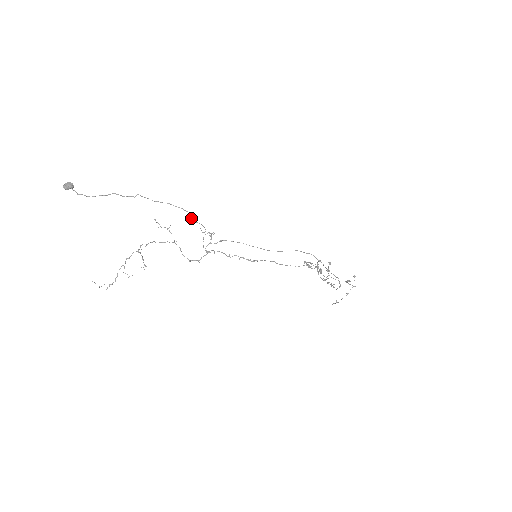
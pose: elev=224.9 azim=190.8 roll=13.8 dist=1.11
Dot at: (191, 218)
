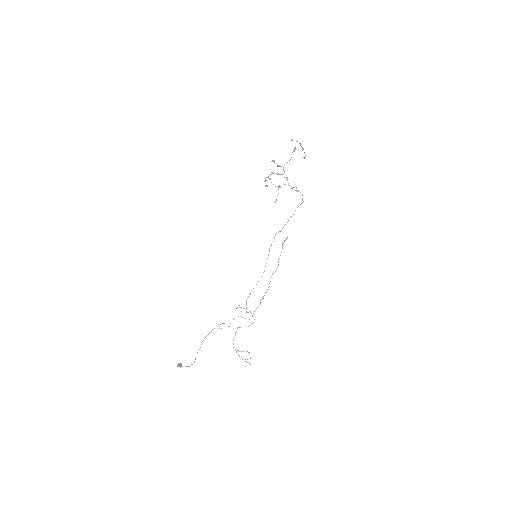
Dot at: occluded
